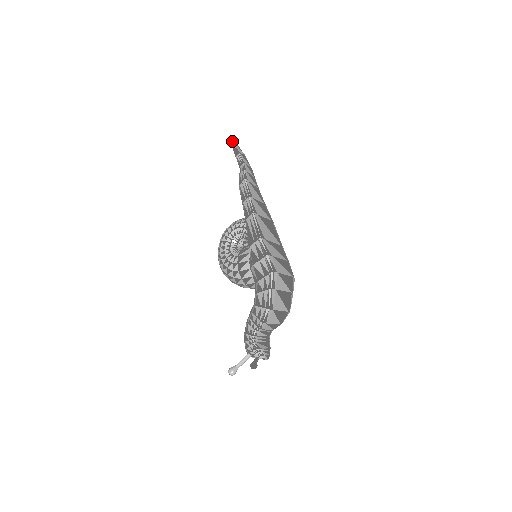
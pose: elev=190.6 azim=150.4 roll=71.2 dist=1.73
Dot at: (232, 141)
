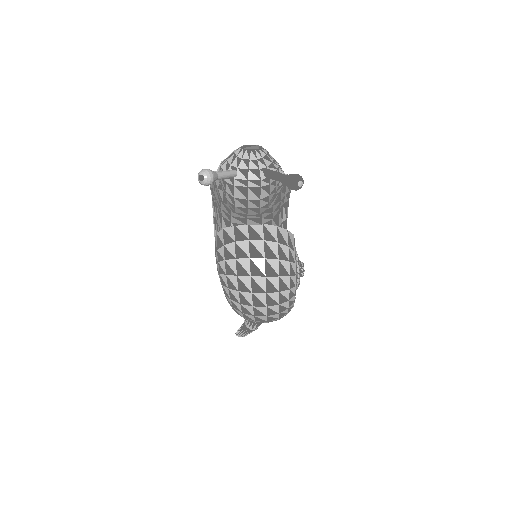
Dot at: (239, 332)
